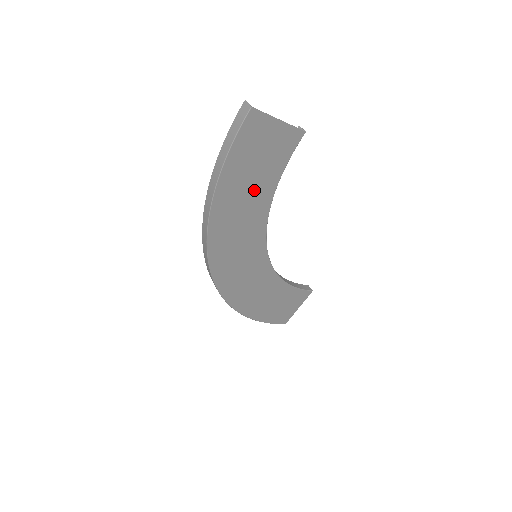
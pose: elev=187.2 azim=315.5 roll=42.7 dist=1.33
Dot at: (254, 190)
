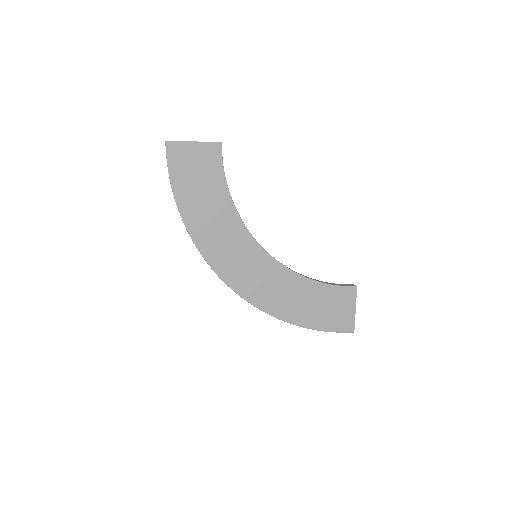
Dot at: (210, 198)
